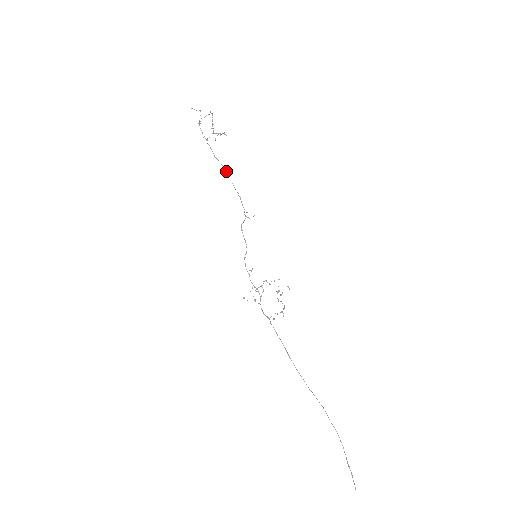
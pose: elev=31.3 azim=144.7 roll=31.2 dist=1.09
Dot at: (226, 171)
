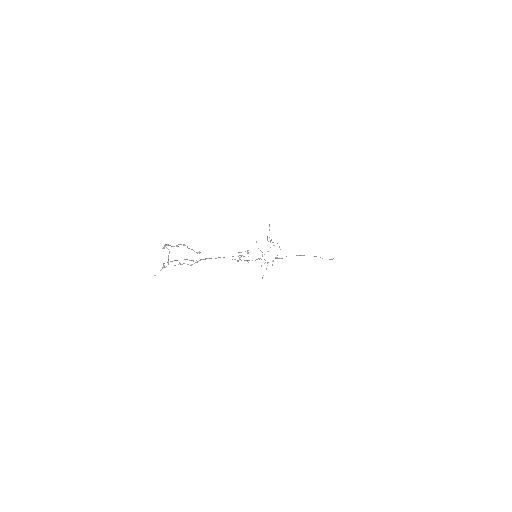
Dot at: occluded
